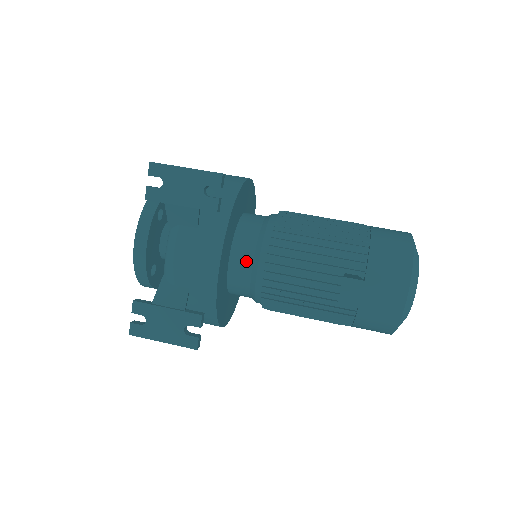
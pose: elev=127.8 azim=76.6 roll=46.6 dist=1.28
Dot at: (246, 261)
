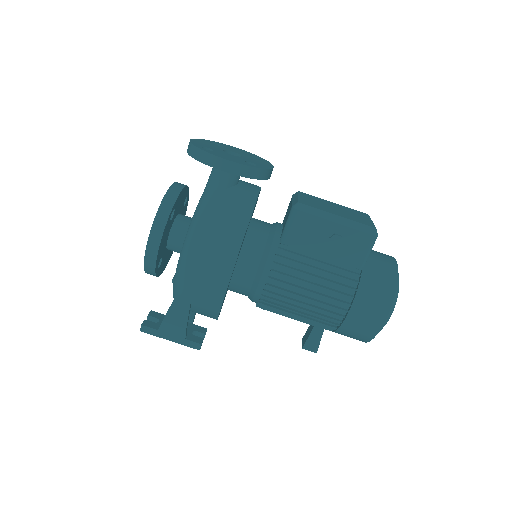
Dot at: occluded
